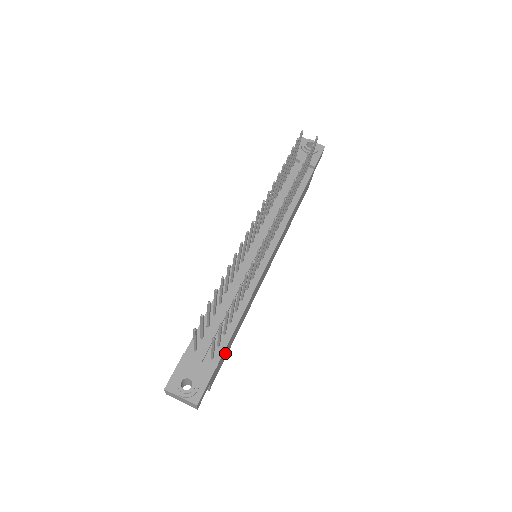
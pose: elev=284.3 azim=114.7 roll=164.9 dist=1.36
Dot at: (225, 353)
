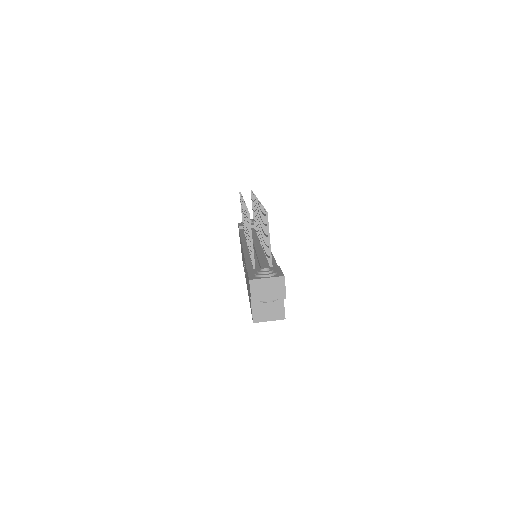
Dot at: occluded
